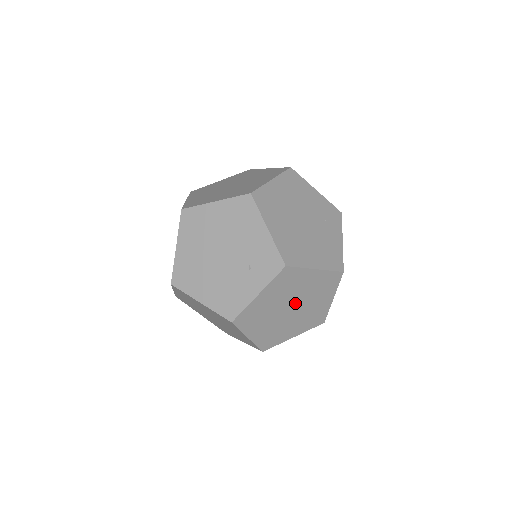
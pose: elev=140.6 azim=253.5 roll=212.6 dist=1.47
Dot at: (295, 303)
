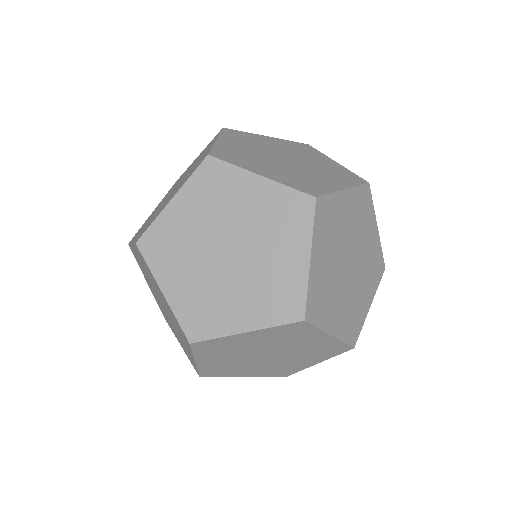
Dot at: occluded
